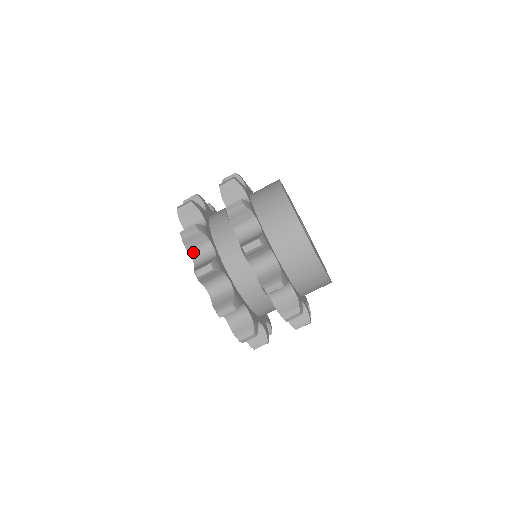
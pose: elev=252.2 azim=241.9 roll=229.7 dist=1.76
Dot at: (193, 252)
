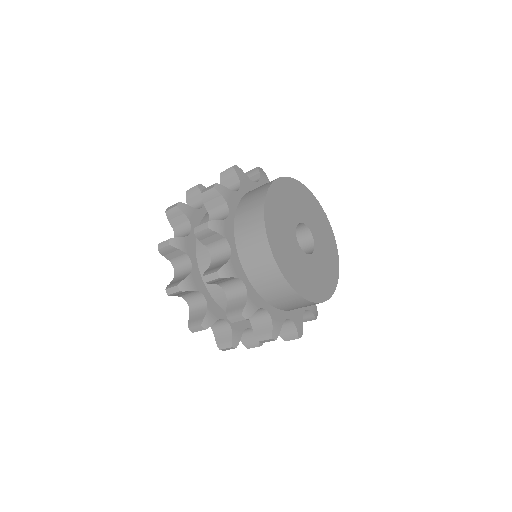
Dot at: (174, 262)
